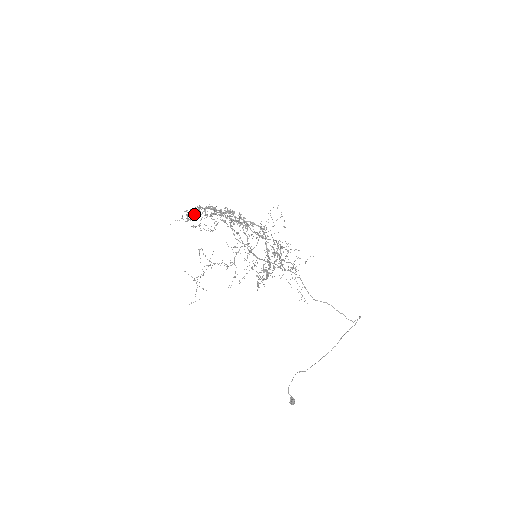
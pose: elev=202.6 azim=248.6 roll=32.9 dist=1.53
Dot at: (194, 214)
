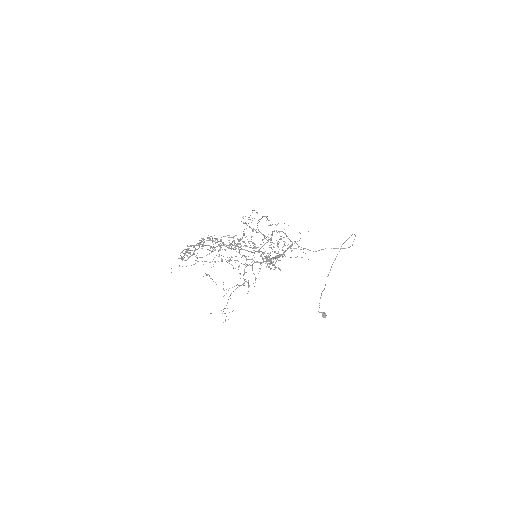
Dot at: (186, 255)
